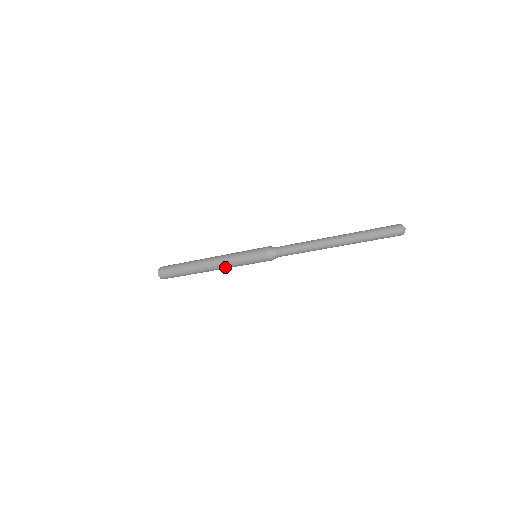
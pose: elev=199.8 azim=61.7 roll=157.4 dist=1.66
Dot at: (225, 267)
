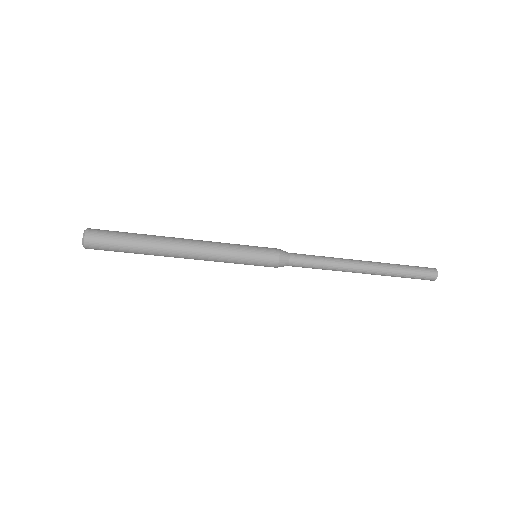
Dot at: (208, 256)
